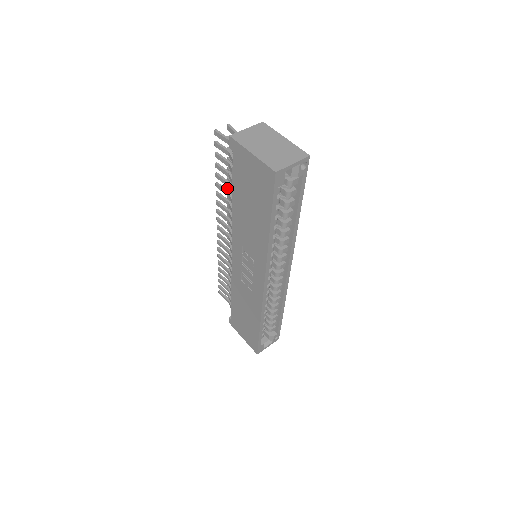
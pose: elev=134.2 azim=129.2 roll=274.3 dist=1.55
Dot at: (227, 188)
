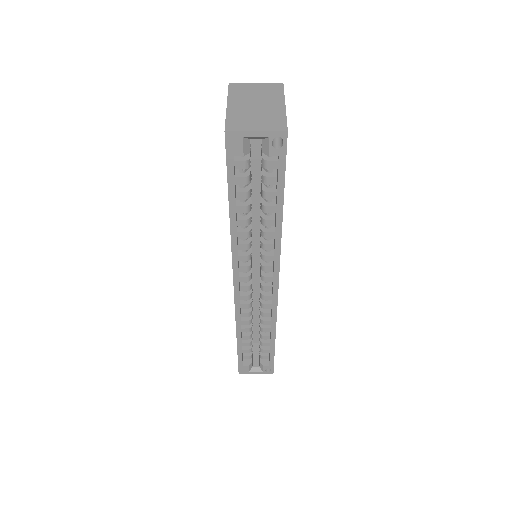
Dot at: occluded
